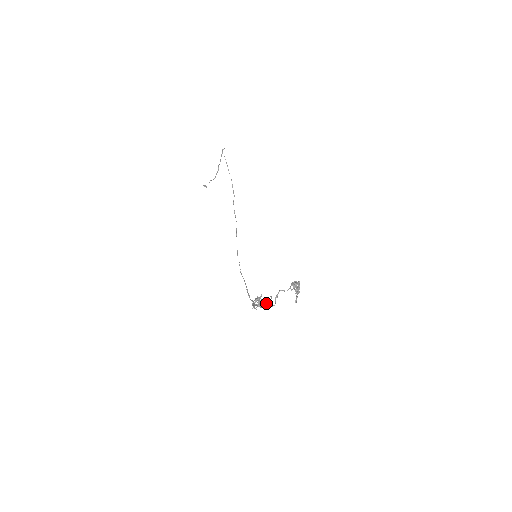
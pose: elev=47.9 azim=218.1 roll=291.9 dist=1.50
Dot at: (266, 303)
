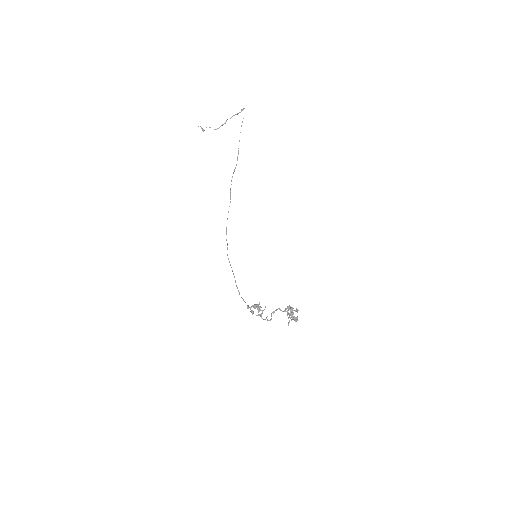
Dot at: (262, 313)
